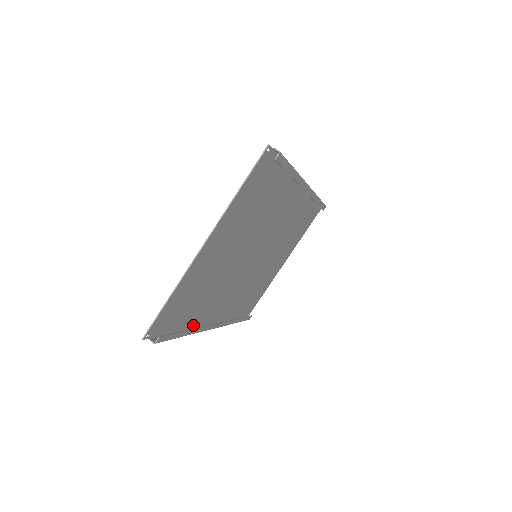
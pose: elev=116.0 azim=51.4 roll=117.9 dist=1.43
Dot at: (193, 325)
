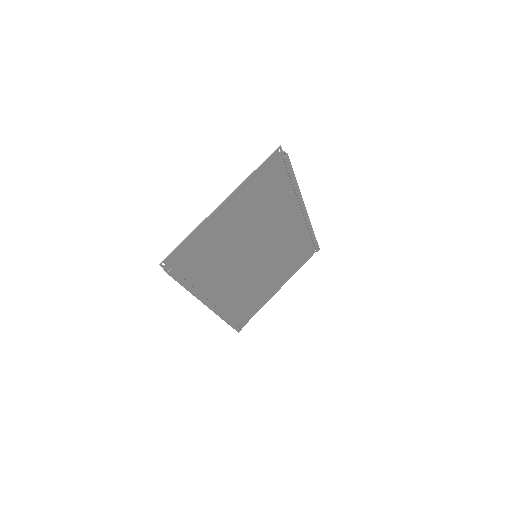
Dot at: occluded
